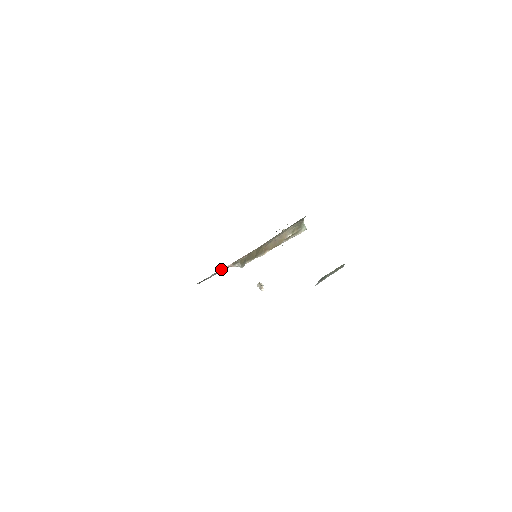
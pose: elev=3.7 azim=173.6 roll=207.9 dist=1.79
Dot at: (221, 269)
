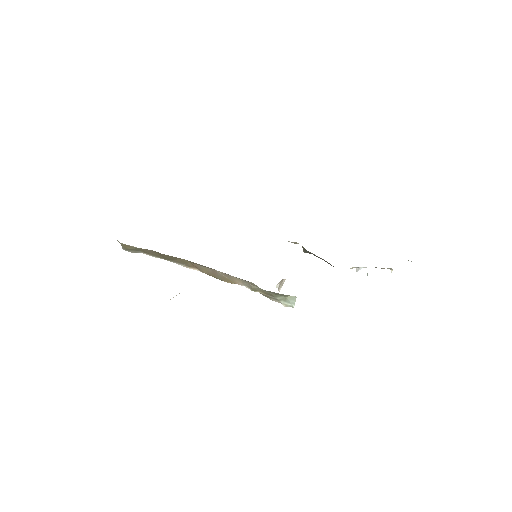
Dot at: occluded
